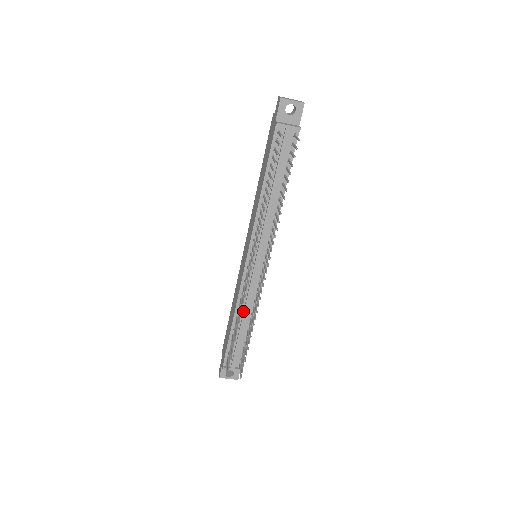
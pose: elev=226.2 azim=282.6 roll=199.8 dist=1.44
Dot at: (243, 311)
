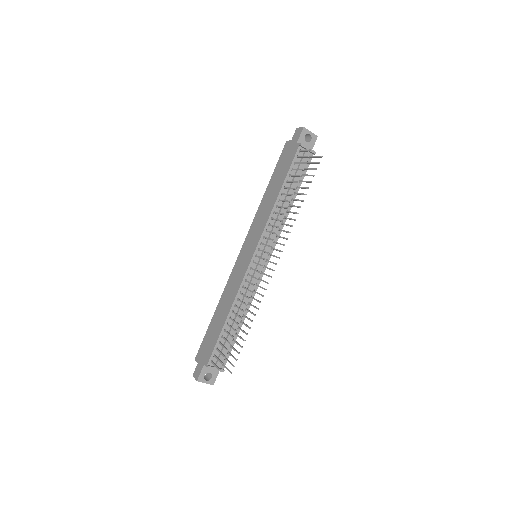
Dot at: (239, 306)
